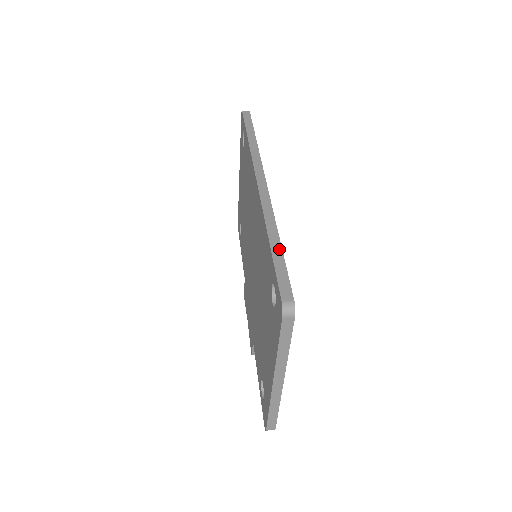
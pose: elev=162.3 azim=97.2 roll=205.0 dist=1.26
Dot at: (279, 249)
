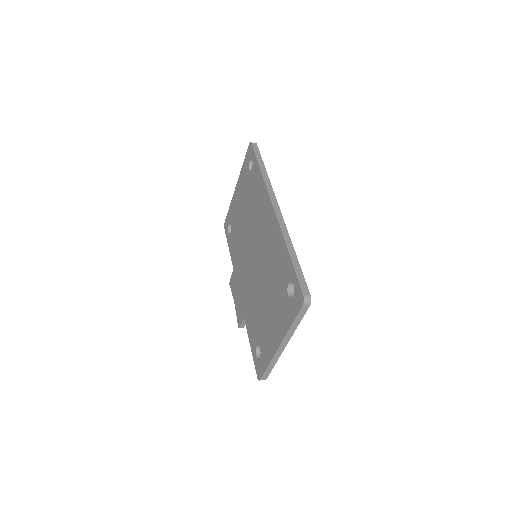
Dot at: (296, 260)
